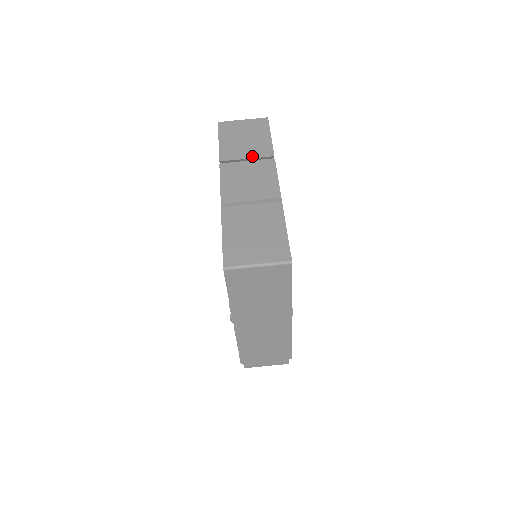
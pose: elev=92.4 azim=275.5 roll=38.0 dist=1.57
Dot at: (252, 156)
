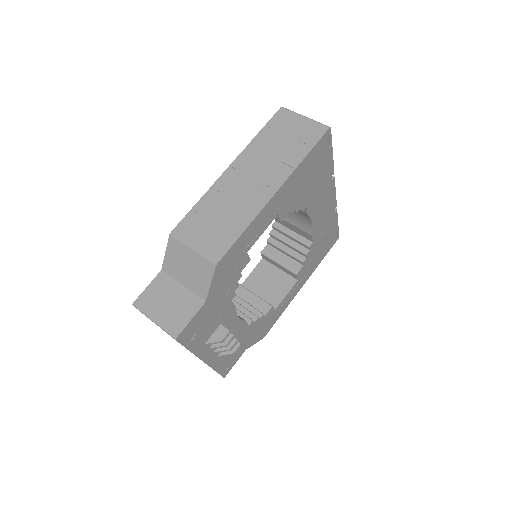
Dot at: occluded
